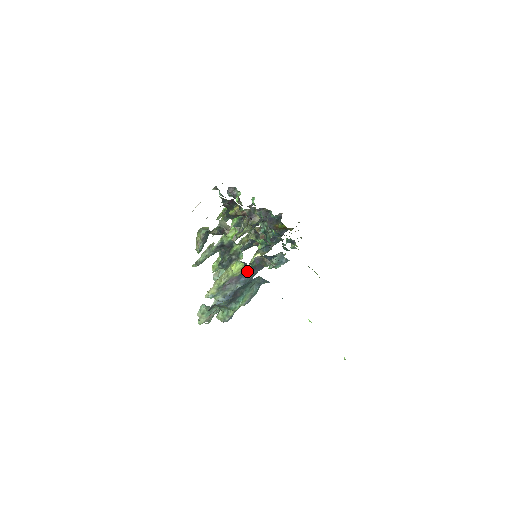
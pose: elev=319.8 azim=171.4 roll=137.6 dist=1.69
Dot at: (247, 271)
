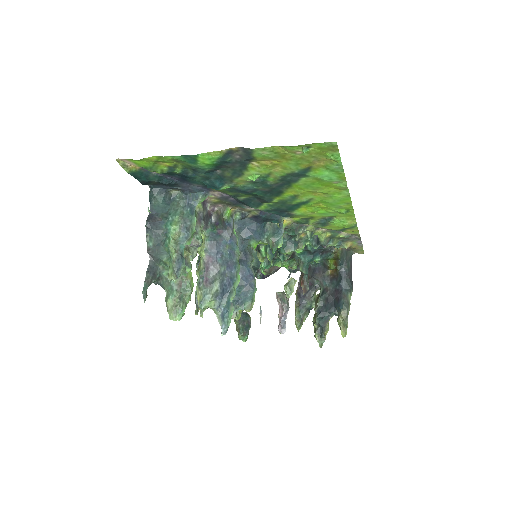
Dot at: (212, 240)
